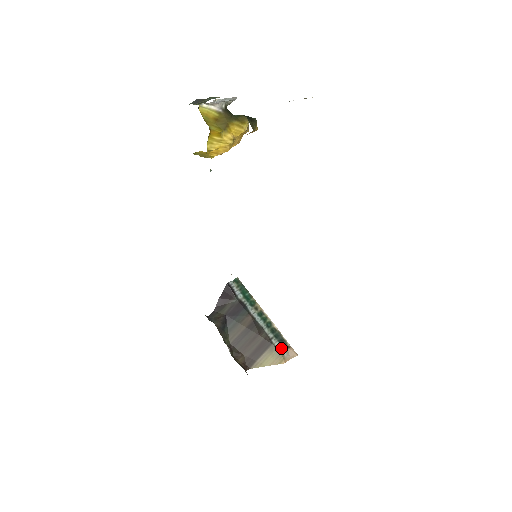
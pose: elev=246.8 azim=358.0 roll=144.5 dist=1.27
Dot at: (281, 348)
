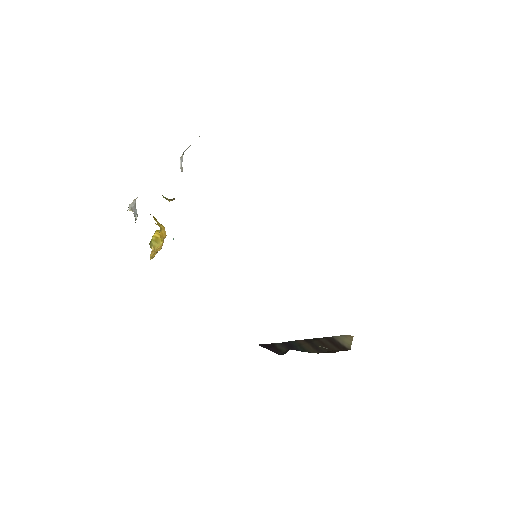
Dot at: occluded
